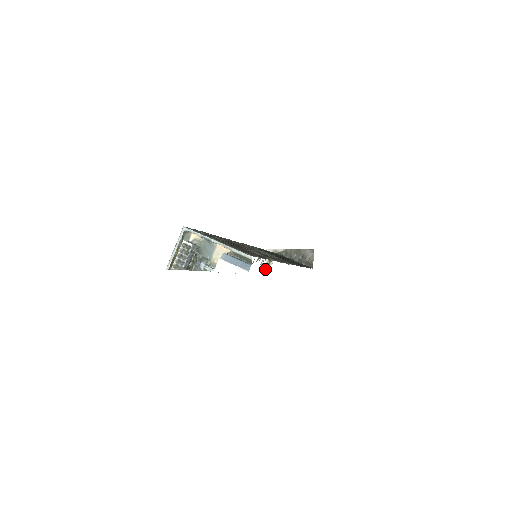
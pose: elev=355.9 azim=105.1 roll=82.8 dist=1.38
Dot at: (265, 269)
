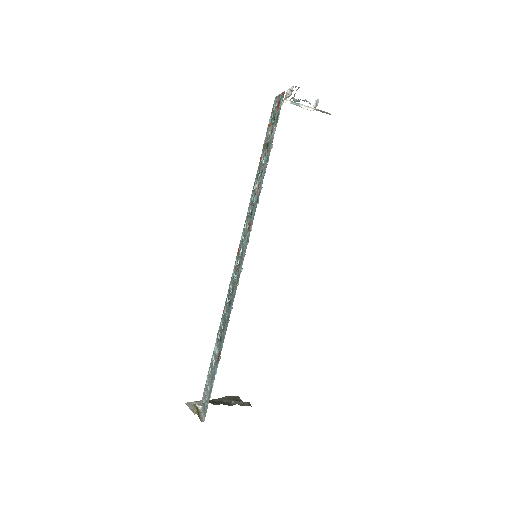
Dot at: occluded
